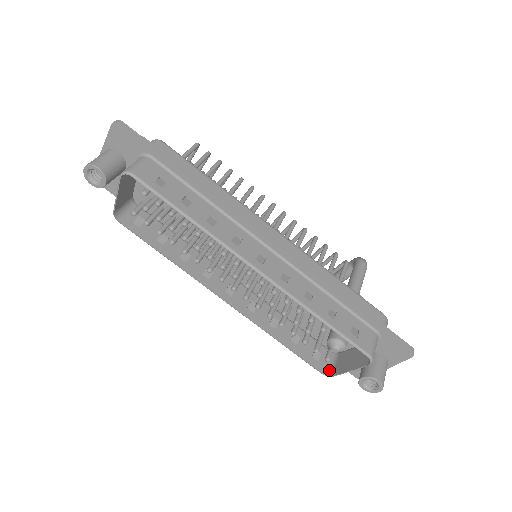
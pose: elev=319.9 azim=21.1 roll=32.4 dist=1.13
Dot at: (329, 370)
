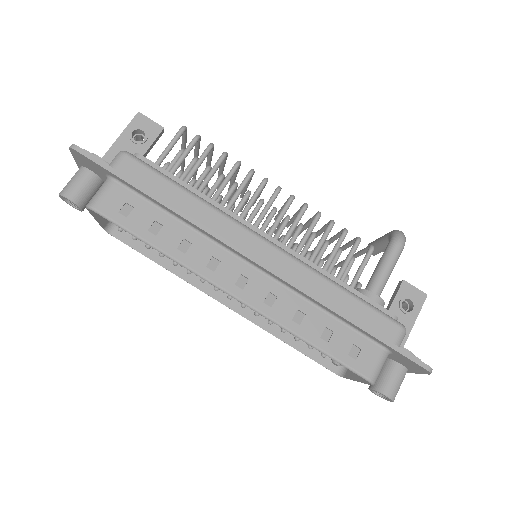
Dot at: (342, 369)
